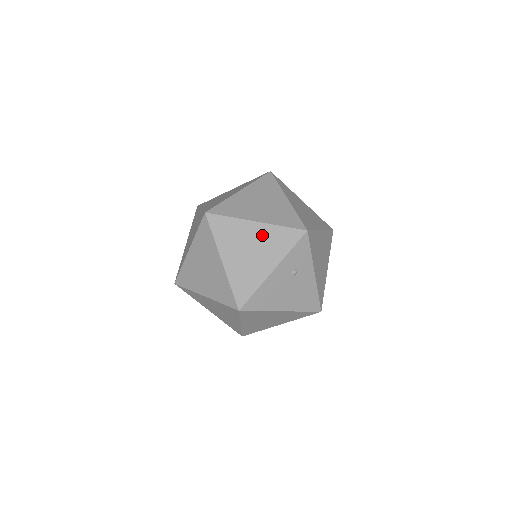
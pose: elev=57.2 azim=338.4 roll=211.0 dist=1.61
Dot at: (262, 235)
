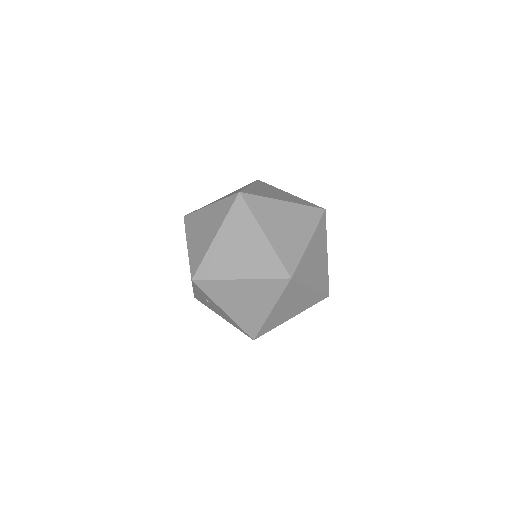
Dot at: occluded
